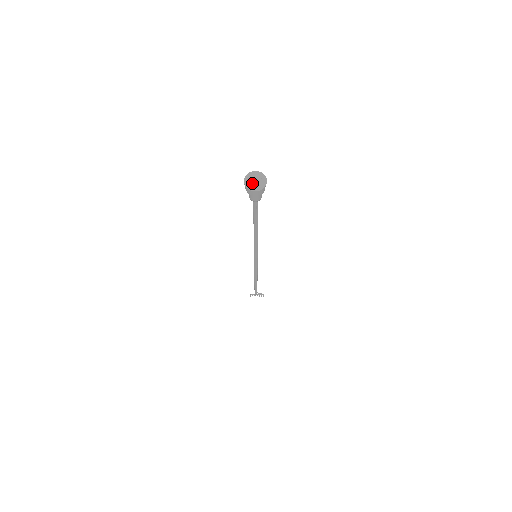
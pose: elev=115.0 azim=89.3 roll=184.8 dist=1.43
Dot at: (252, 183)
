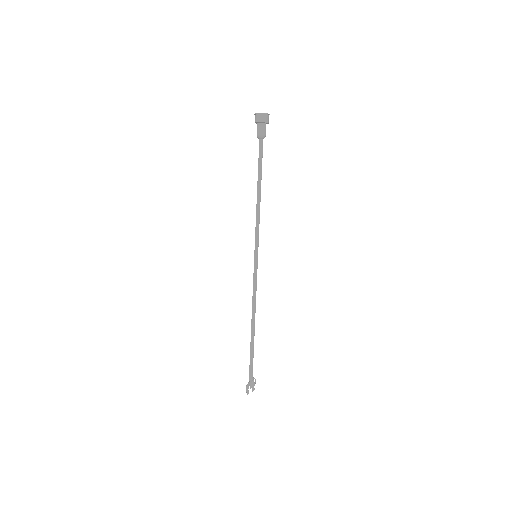
Dot at: (263, 113)
